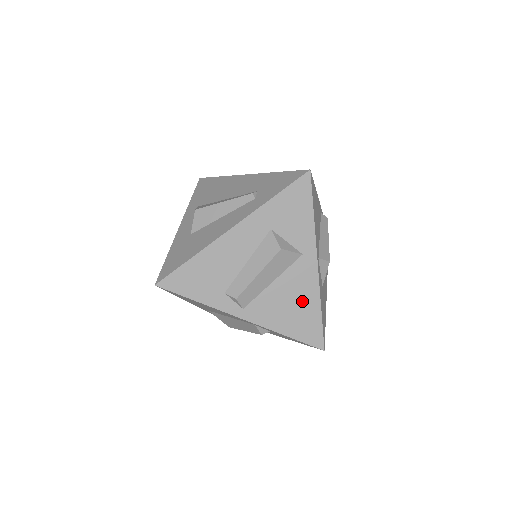
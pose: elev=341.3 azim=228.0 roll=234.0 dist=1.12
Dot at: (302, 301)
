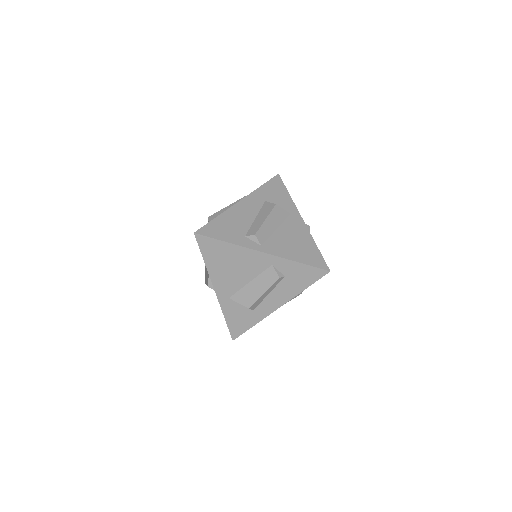
Dot at: (301, 240)
